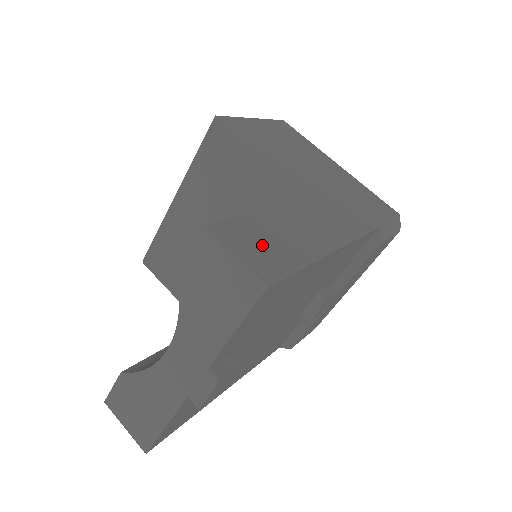
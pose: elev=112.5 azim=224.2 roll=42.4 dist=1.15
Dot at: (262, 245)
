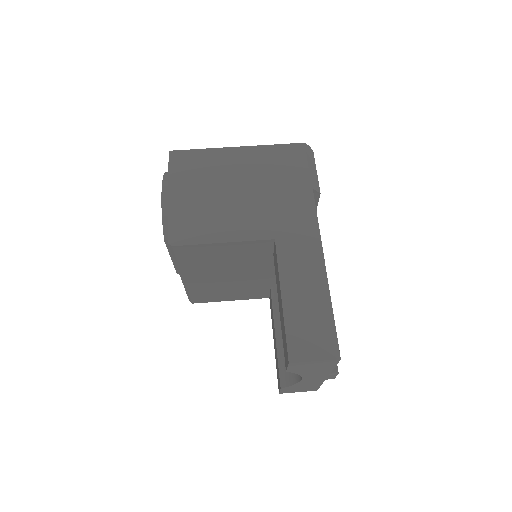
Dot at: (311, 333)
